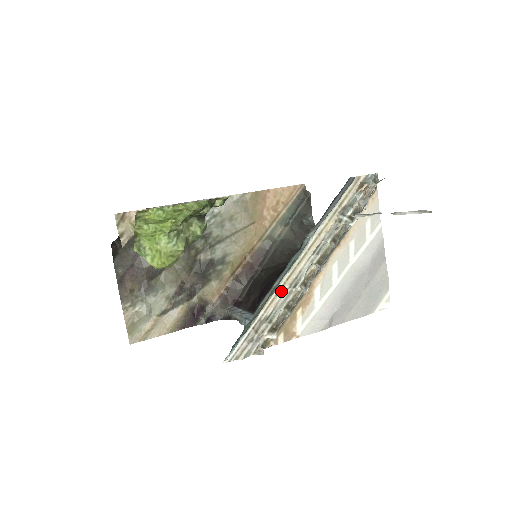
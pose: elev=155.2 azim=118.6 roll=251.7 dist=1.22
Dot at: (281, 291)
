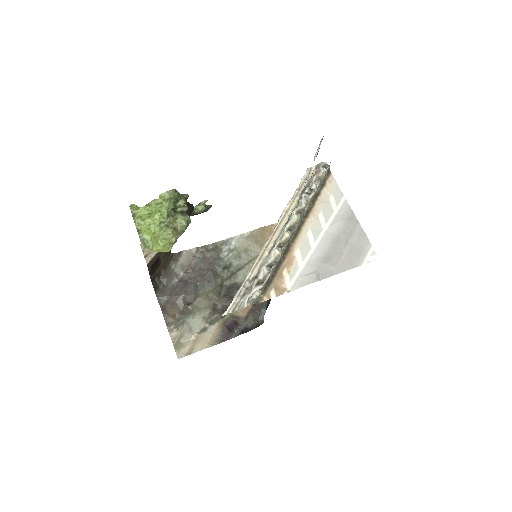
Dot at: (263, 257)
